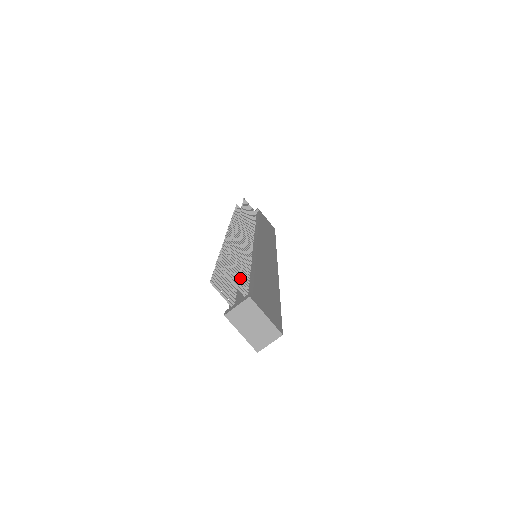
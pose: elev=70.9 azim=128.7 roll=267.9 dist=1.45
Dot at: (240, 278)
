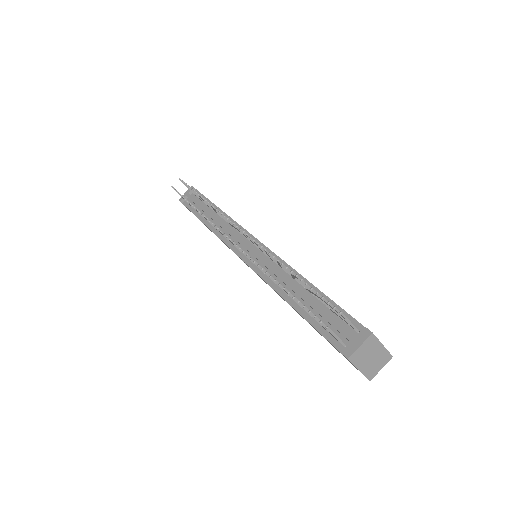
Dot at: occluded
